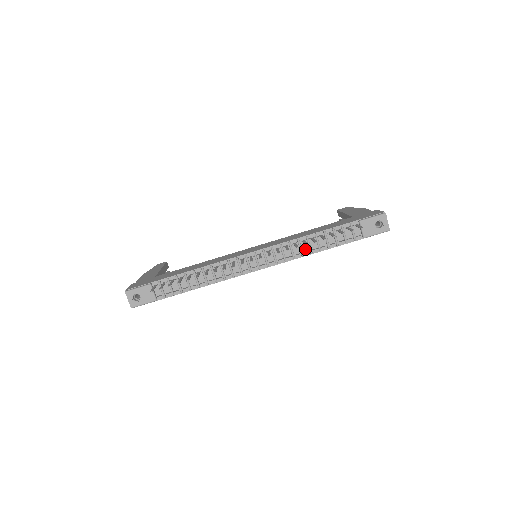
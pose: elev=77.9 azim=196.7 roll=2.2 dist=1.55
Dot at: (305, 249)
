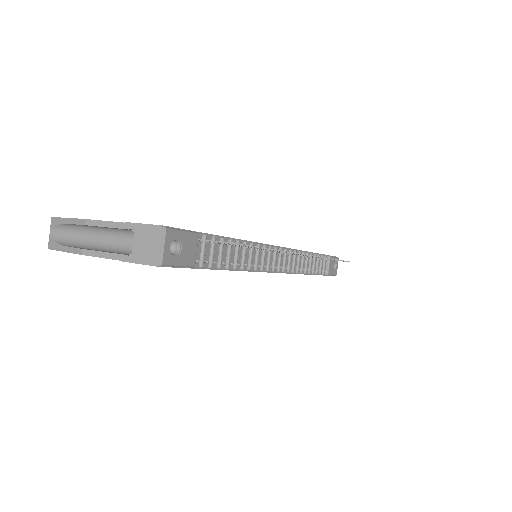
Dot at: (303, 266)
